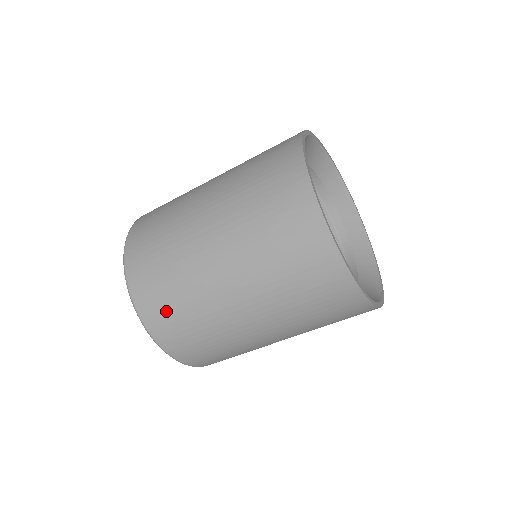
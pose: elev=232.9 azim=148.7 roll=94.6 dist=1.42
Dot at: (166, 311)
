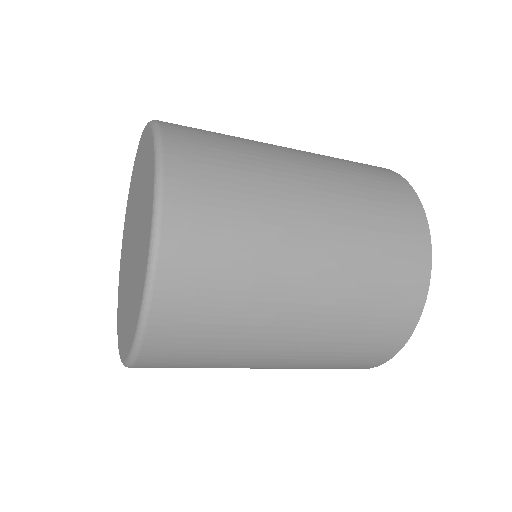
Dot at: (184, 354)
